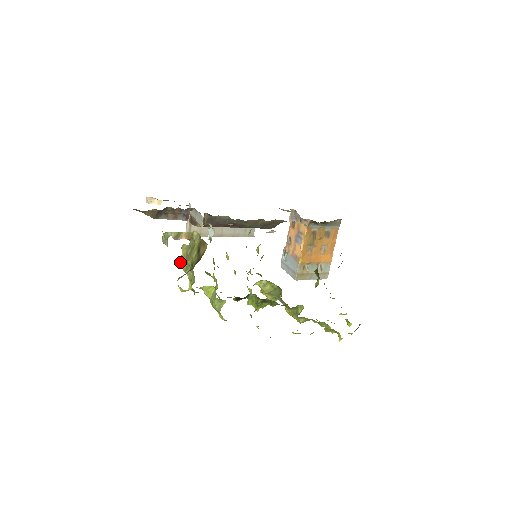
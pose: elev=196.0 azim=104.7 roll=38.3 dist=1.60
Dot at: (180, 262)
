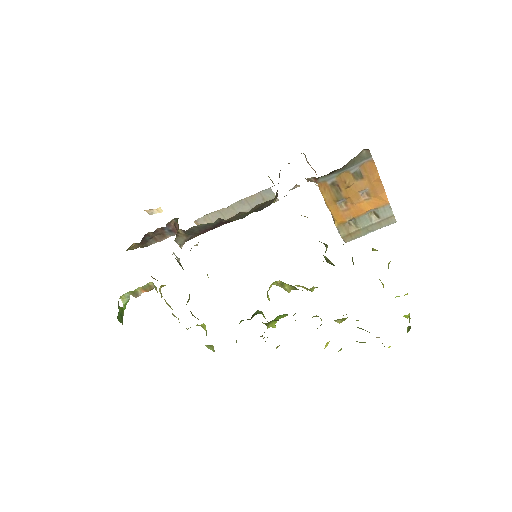
Dot at: occluded
